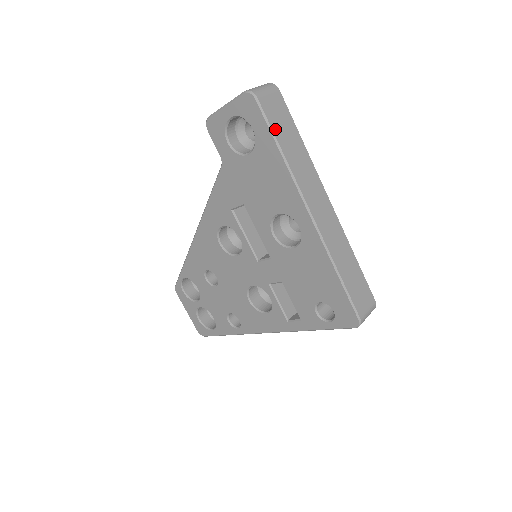
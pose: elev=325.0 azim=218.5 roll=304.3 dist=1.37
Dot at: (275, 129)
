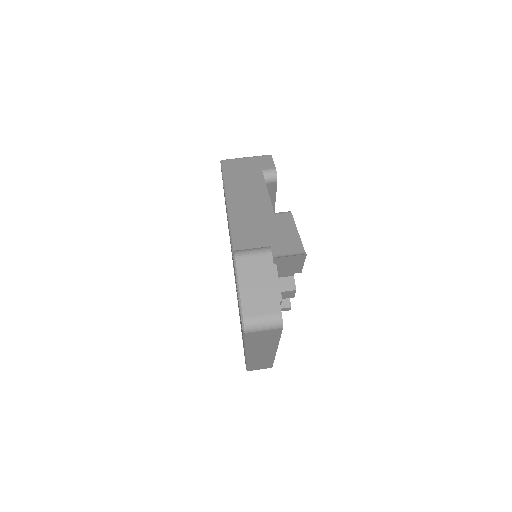
Dot at: (250, 340)
